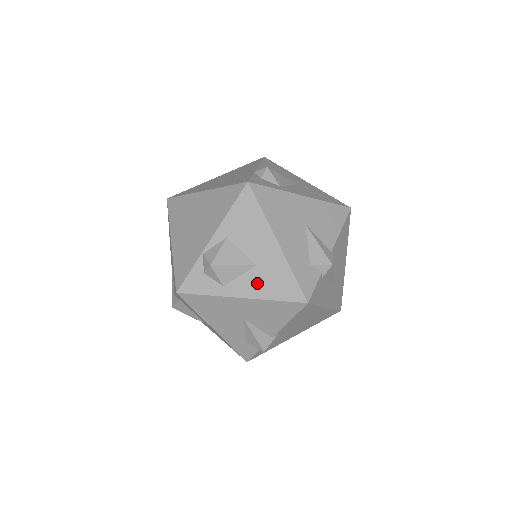
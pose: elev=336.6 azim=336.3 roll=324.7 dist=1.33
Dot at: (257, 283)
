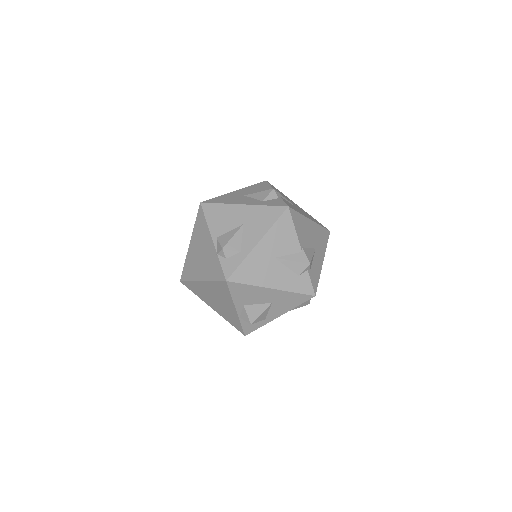
Dot at: (280, 308)
